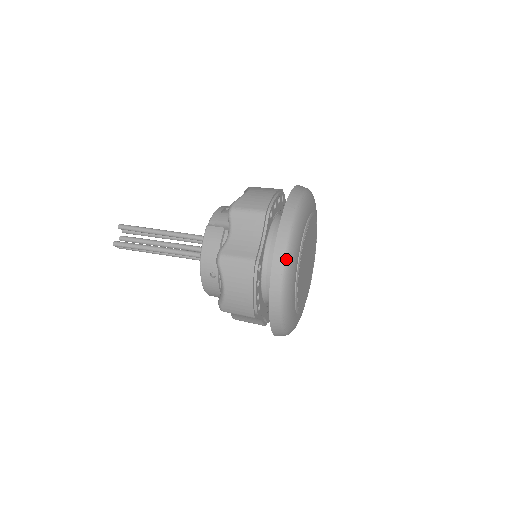
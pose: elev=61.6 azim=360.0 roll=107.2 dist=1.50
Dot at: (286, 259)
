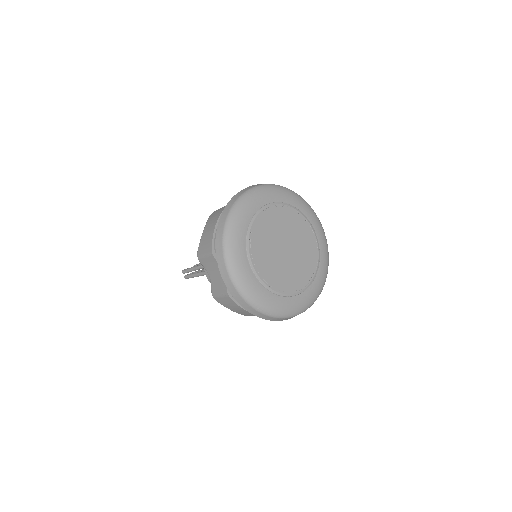
Dot at: (246, 193)
